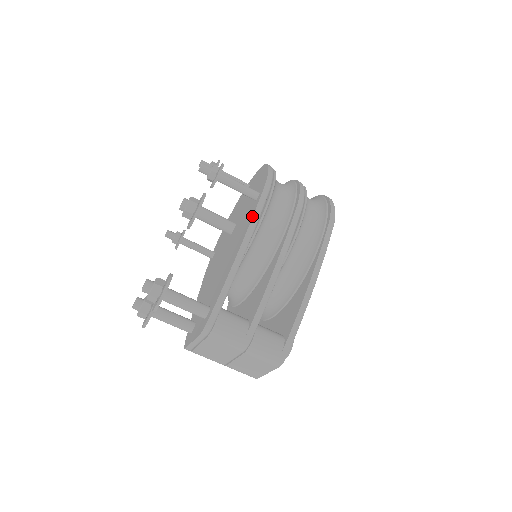
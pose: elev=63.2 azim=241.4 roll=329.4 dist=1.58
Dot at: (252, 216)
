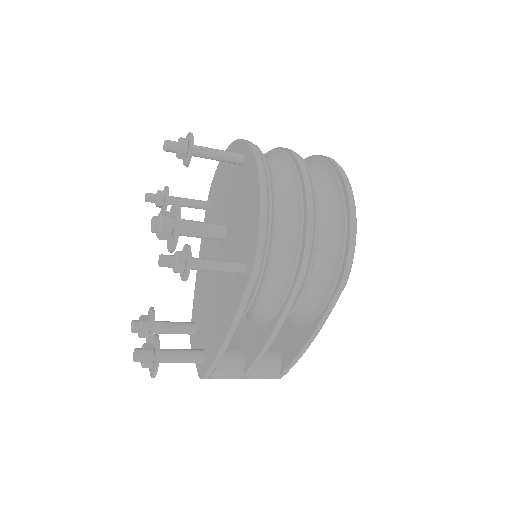
Dot at: (237, 309)
